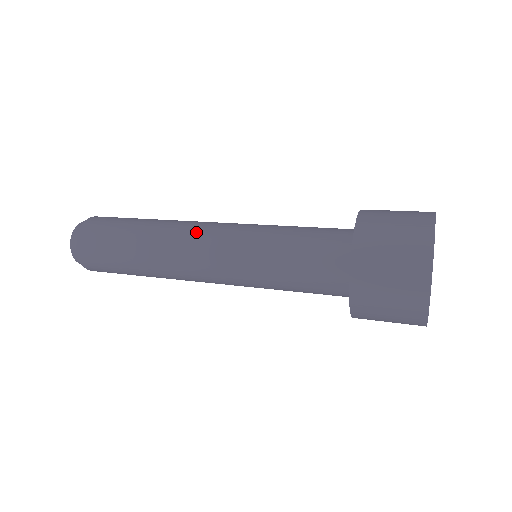
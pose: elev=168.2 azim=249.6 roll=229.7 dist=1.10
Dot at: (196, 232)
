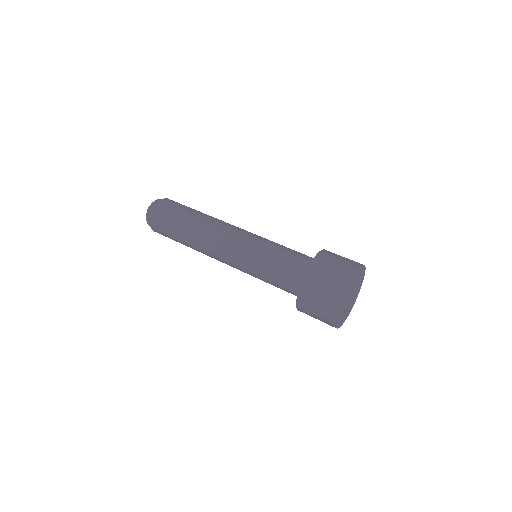
Dot at: (217, 247)
